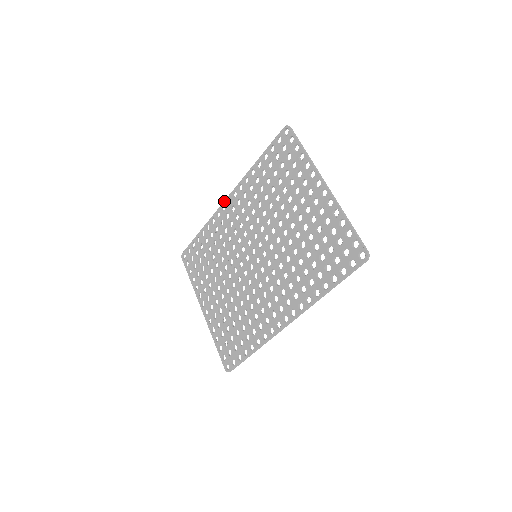
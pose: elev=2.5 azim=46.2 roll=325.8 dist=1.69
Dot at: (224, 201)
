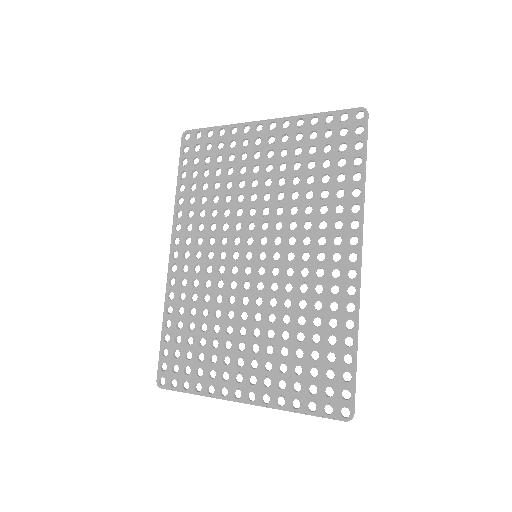
Dot at: (169, 261)
